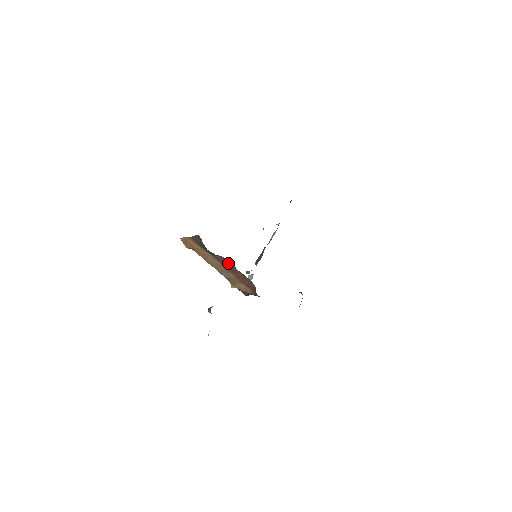
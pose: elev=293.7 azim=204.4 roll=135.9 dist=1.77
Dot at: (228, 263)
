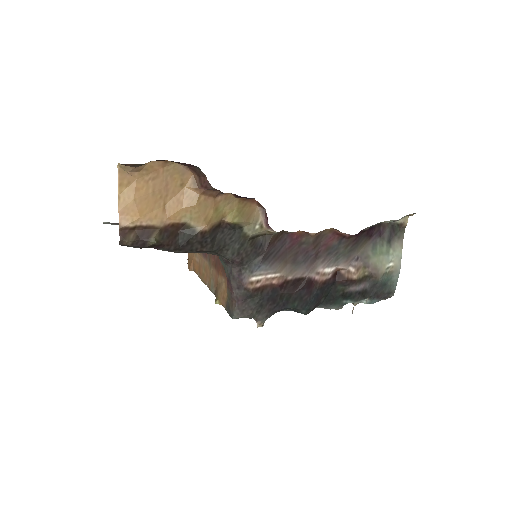
Dot at: occluded
